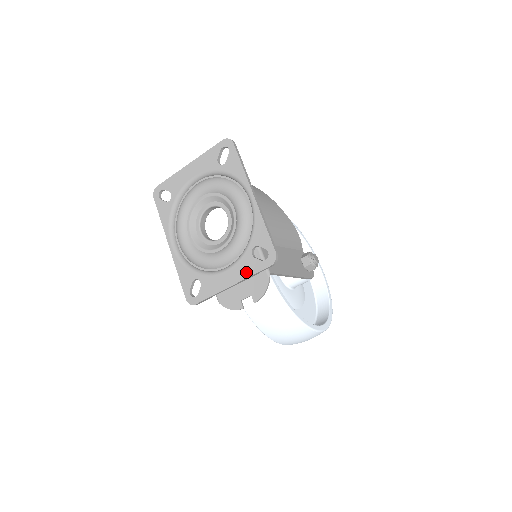
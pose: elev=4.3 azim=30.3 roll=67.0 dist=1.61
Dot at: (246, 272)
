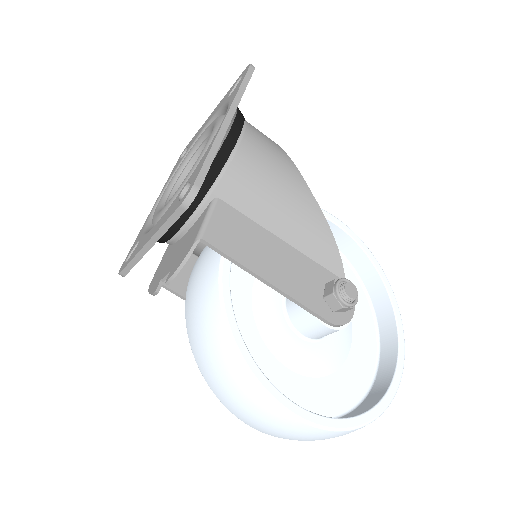
Dot at: (163, 221)
